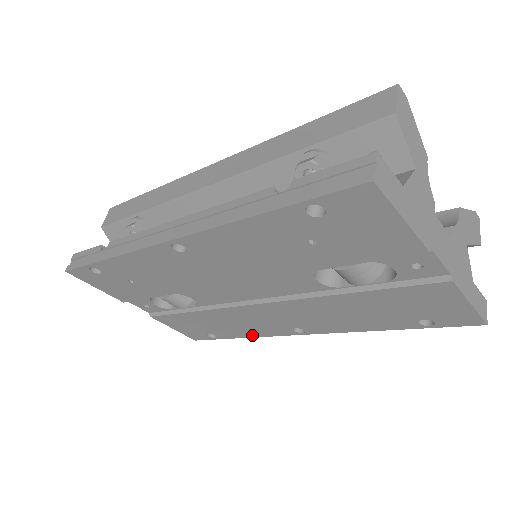
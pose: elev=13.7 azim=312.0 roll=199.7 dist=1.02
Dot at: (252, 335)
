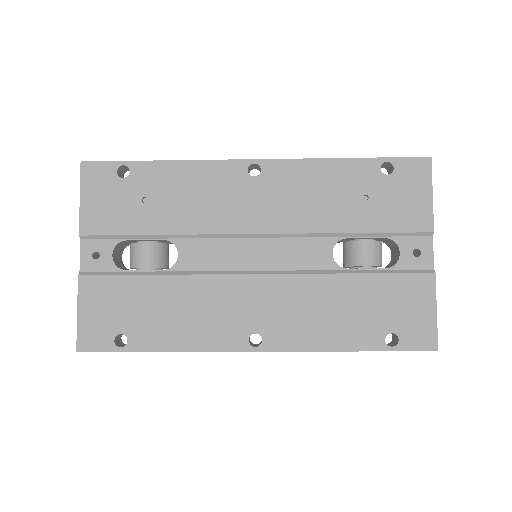
Dot at: (184, 345)
